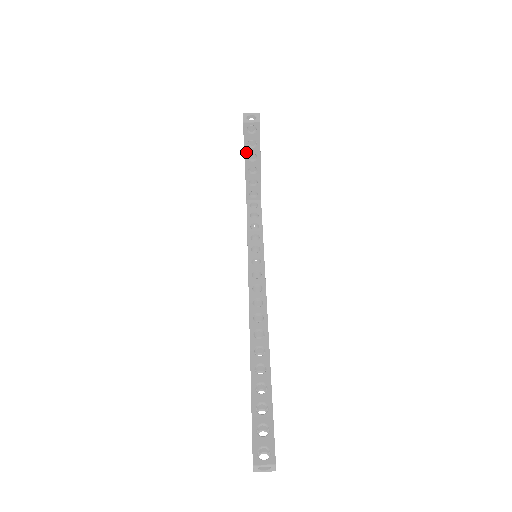
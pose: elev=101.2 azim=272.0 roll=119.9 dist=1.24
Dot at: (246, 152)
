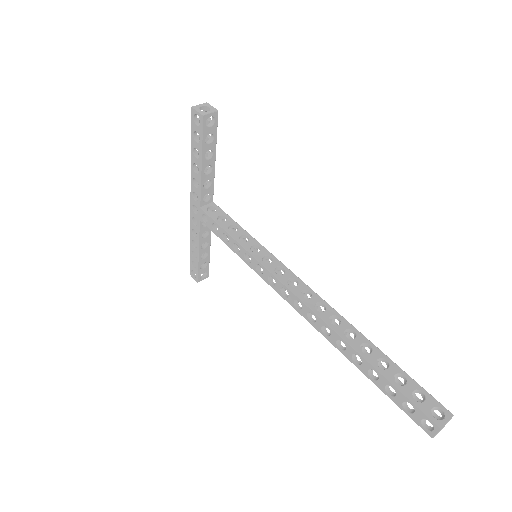
Dot at: (203, 150)
